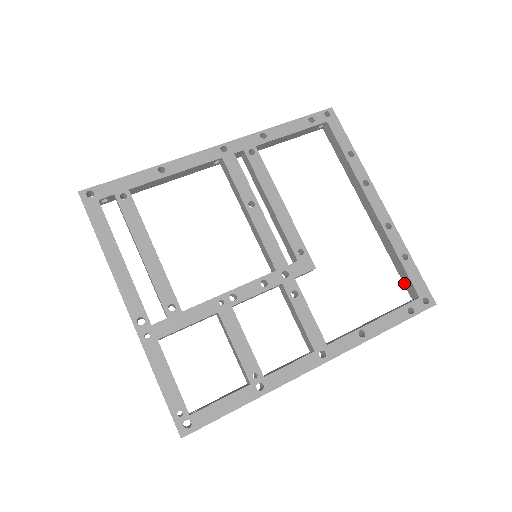
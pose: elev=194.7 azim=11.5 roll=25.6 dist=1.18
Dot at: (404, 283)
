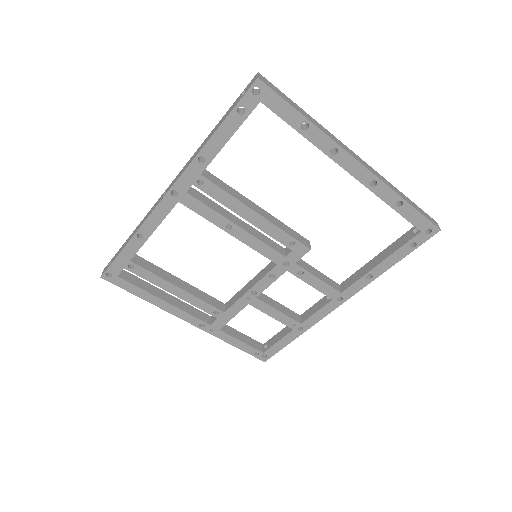
Dot at: occluded
